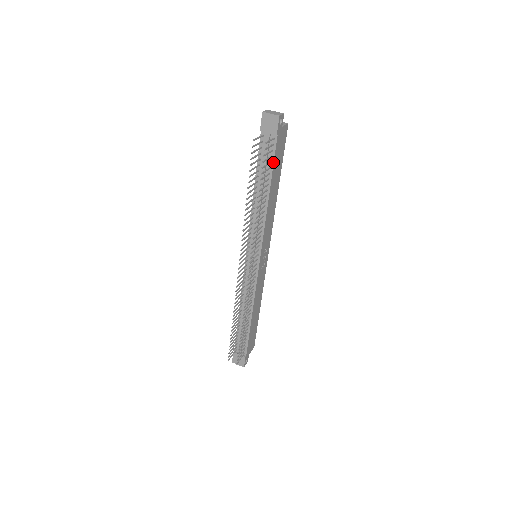
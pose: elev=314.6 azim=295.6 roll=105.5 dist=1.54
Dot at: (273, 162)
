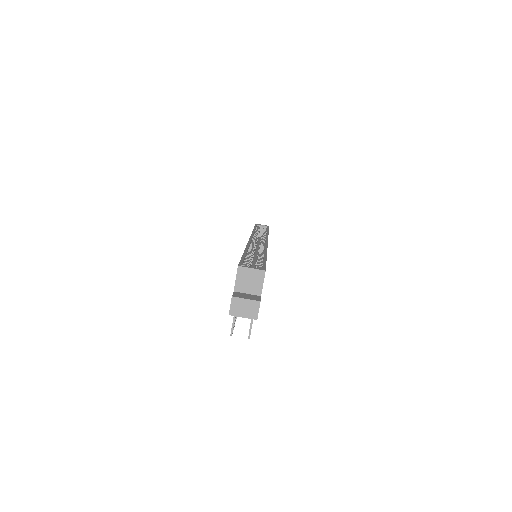
Dot at: occluded
